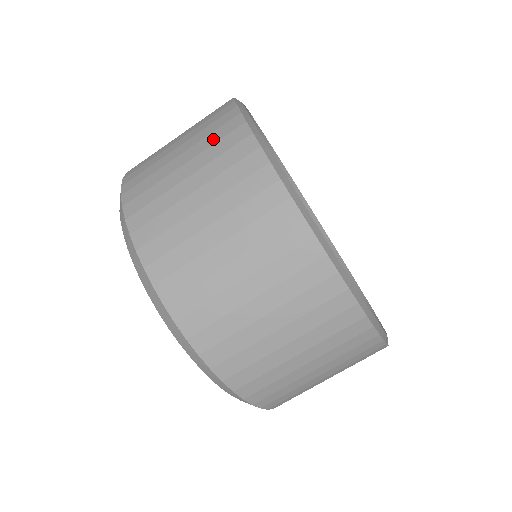
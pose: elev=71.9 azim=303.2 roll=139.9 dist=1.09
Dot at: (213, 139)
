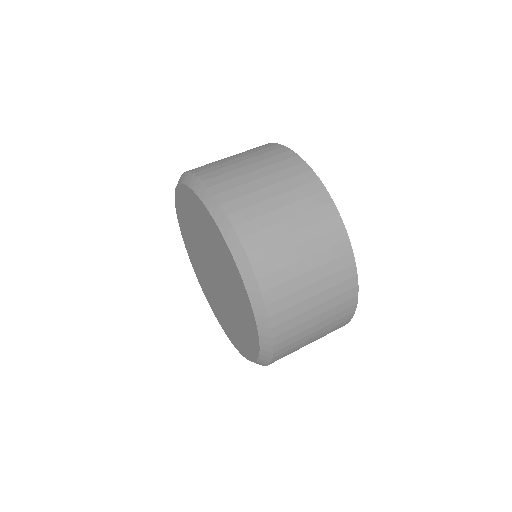
Dot at: occluded
